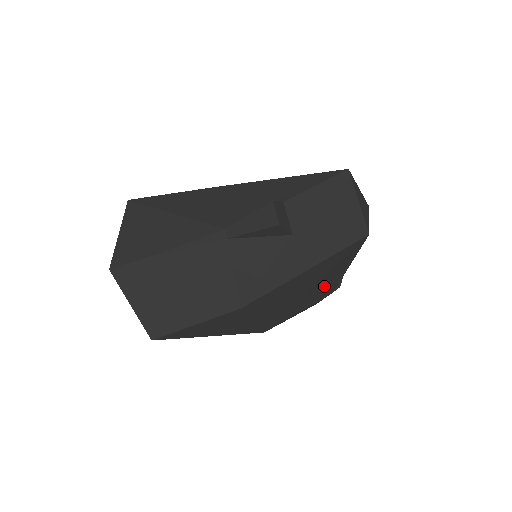
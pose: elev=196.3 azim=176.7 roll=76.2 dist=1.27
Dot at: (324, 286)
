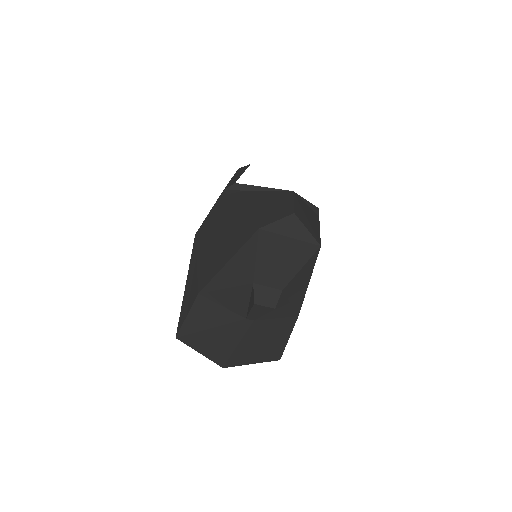
Dot at: occluded
